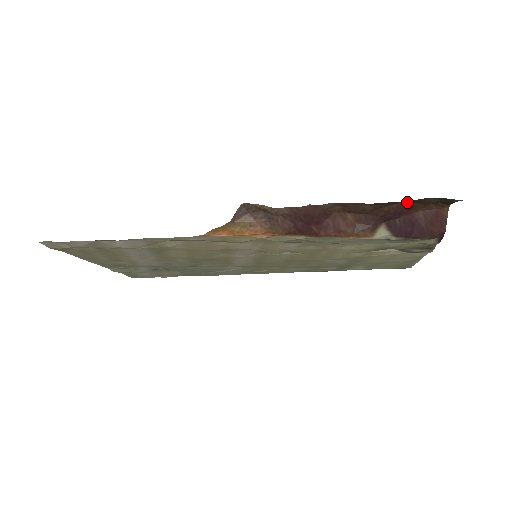
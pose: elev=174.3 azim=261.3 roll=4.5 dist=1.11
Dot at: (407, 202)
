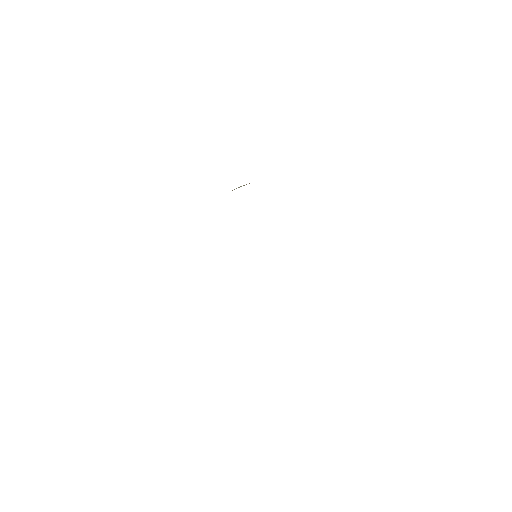
Dot at: occluded
